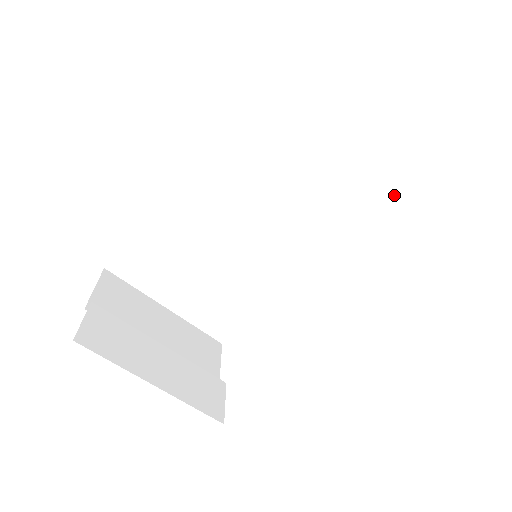
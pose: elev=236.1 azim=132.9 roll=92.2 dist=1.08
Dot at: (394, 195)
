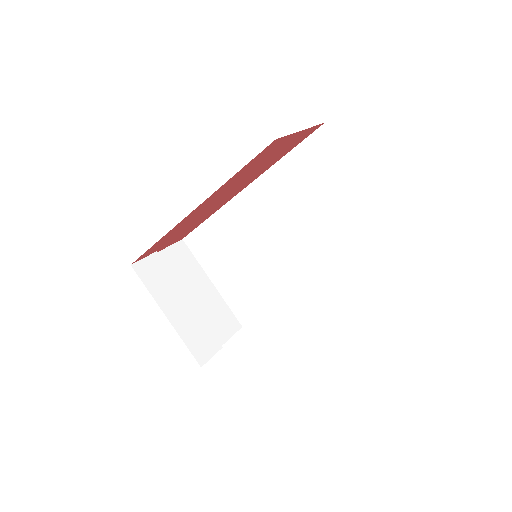
Dot at: (381, 251)
